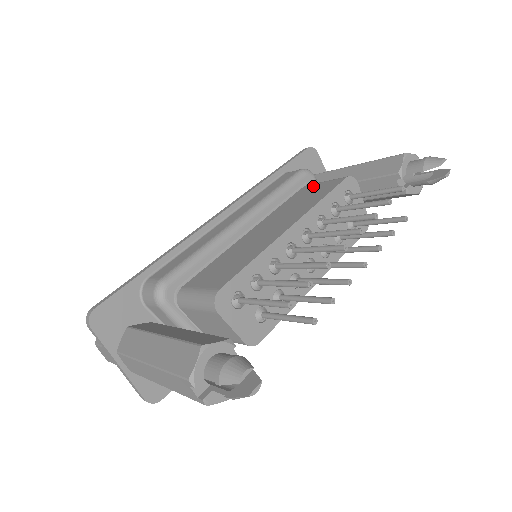
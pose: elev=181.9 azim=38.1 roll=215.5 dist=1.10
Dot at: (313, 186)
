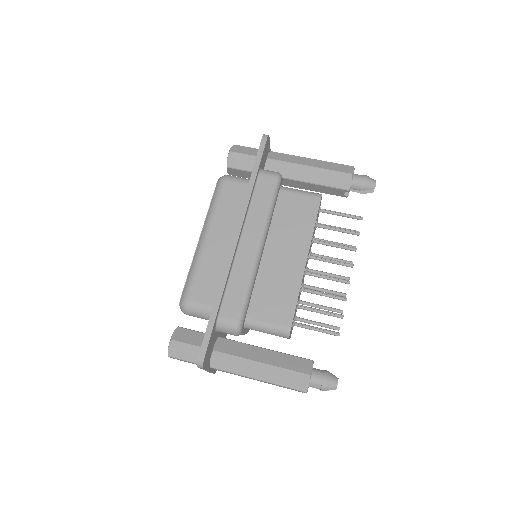
Dot at: (291, 197)
